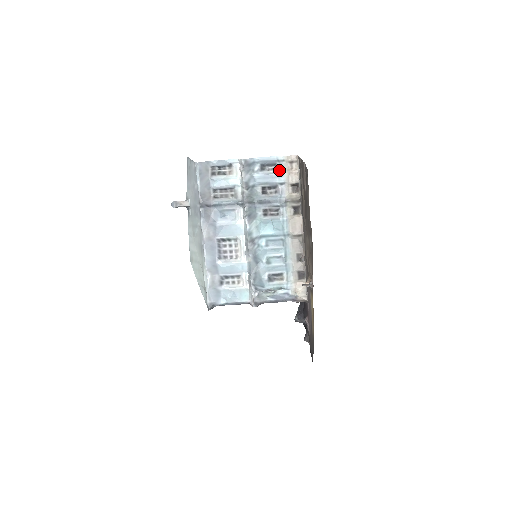
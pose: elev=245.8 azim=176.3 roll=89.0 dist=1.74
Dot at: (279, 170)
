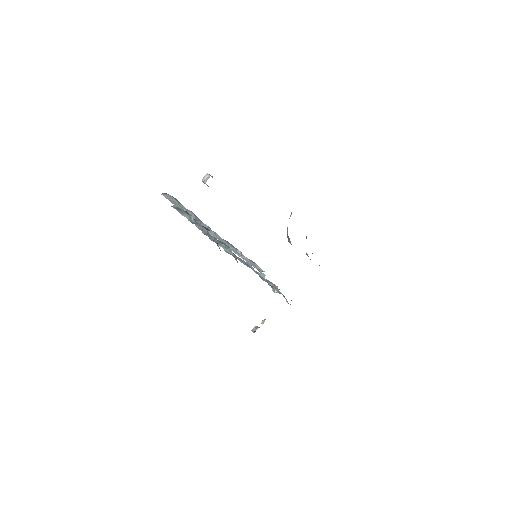
Dot at: (194, 221)
